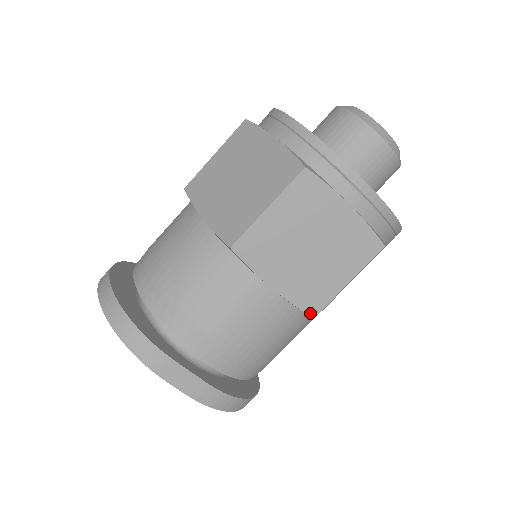
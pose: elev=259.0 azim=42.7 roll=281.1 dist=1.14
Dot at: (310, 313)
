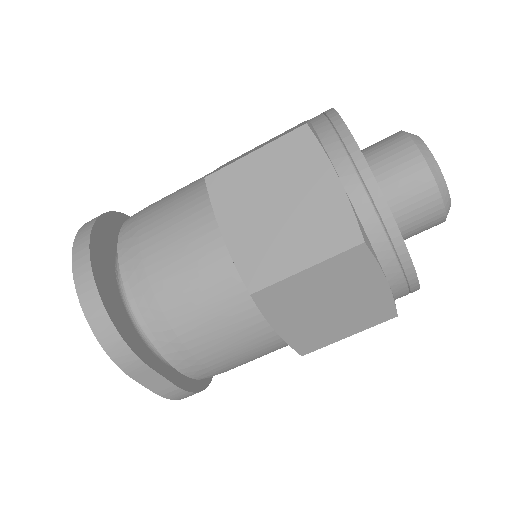
Dot at: (301, 352)
